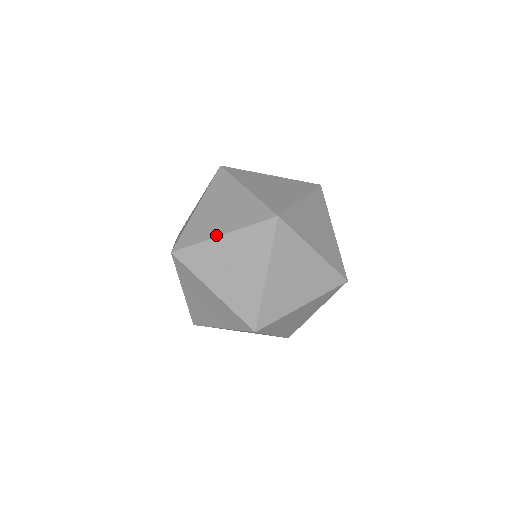
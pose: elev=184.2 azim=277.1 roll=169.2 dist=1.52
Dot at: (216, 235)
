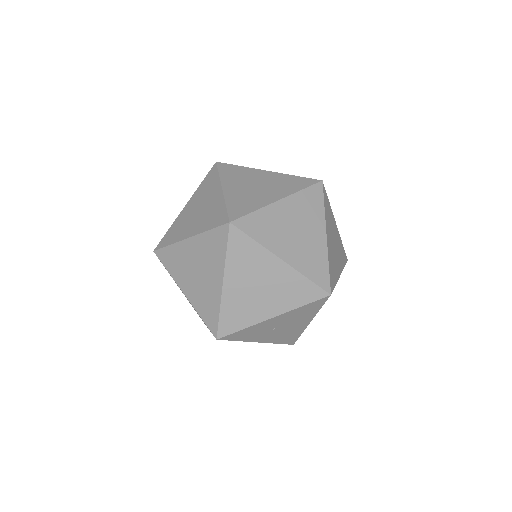
Dot at: (265, 319)
